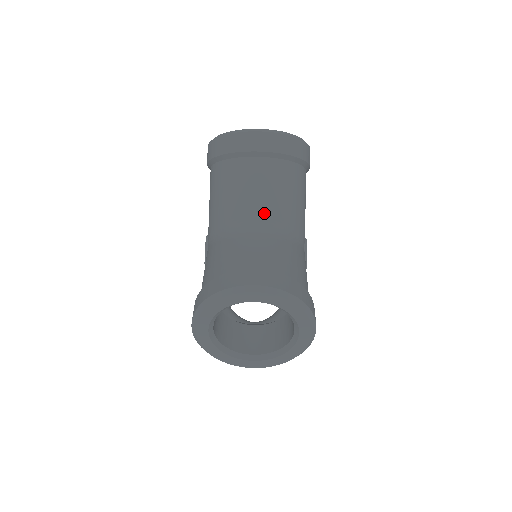
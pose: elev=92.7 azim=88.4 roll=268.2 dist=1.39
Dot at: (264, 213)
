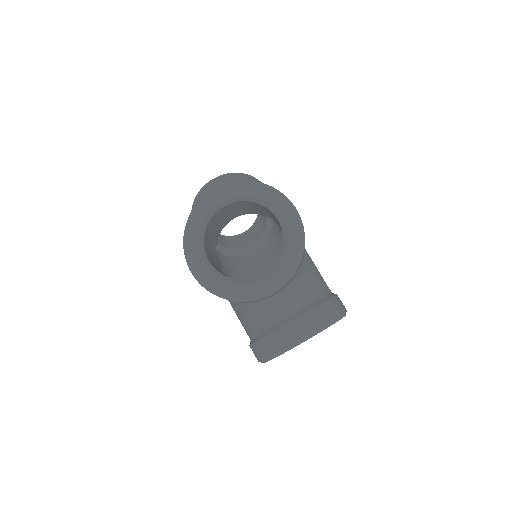
Dot at: occluded
